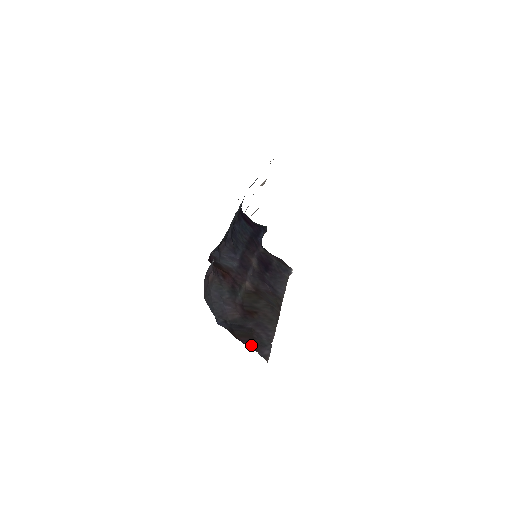
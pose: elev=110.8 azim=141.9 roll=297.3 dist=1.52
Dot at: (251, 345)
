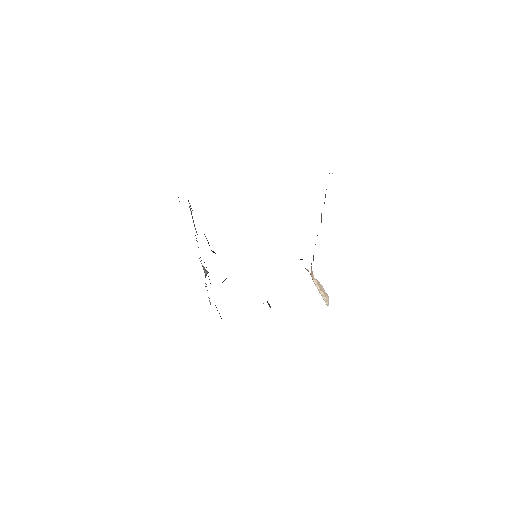
Dot at: occluded
